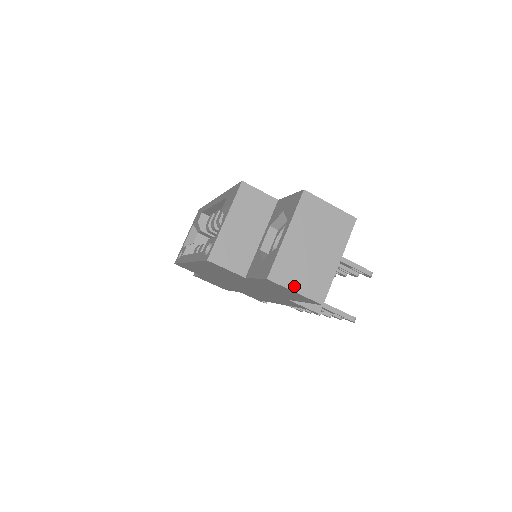
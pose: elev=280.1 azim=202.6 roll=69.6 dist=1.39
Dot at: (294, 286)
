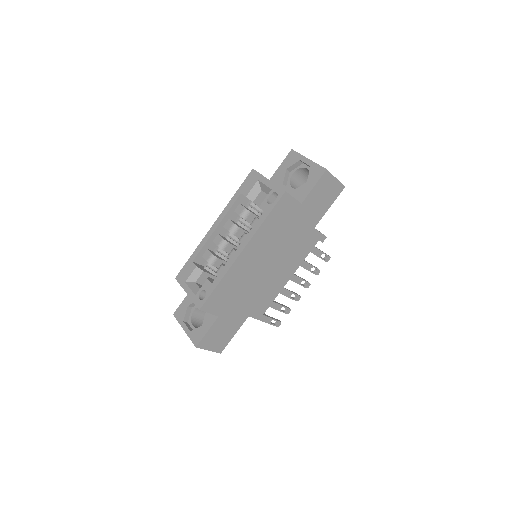
Dot at: (333, 176)
